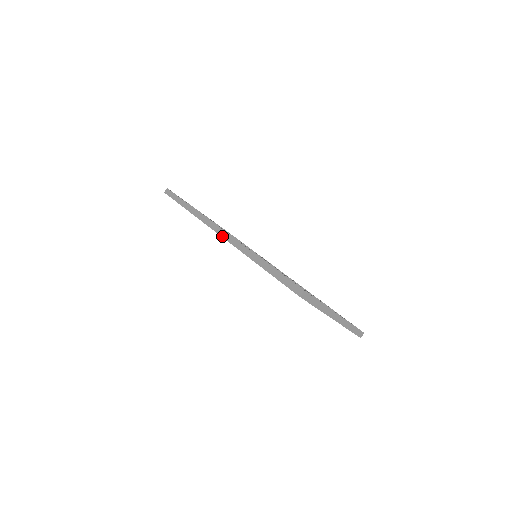
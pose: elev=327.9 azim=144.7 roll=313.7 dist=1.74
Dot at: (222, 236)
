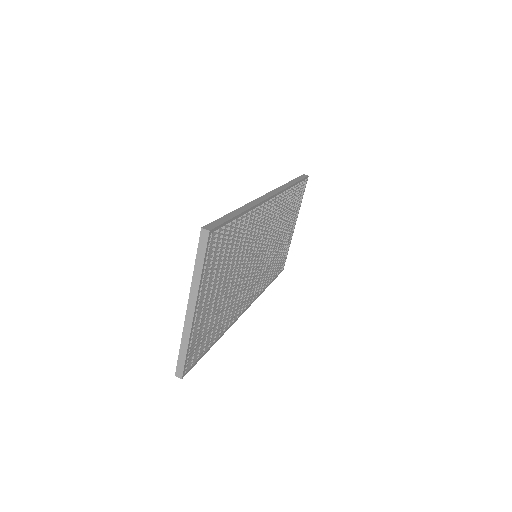
Dot at: (265, 194)
